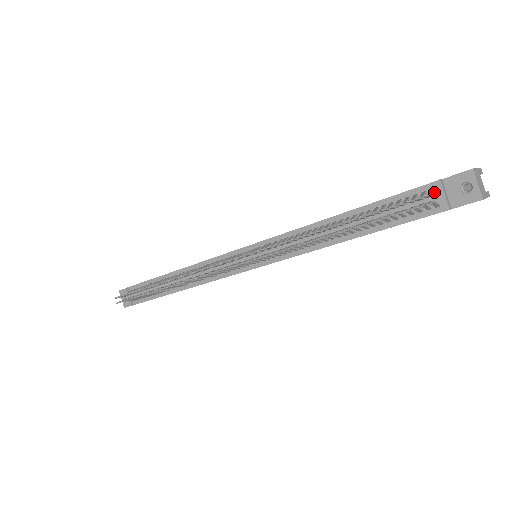
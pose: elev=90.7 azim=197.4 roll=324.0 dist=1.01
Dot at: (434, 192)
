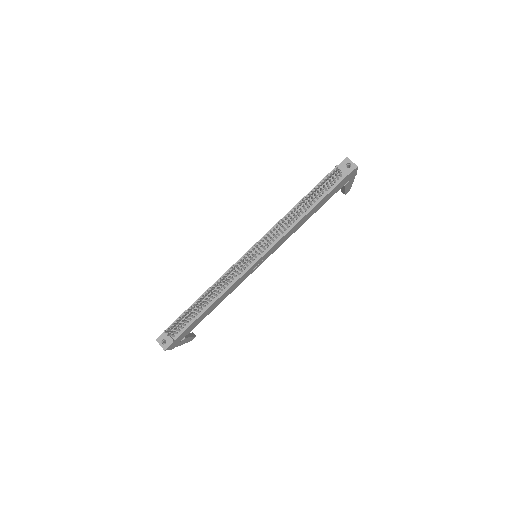
Dot at: (337, 172)
